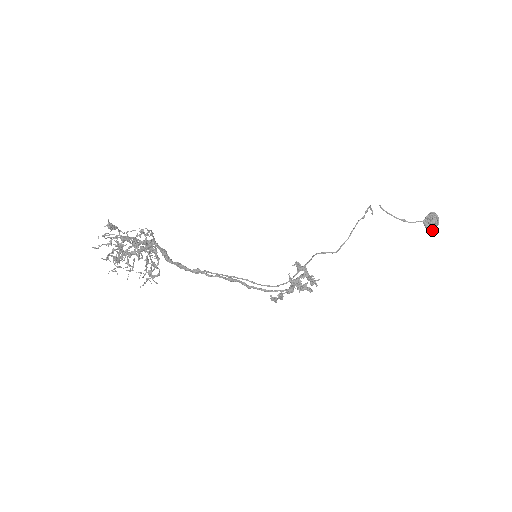
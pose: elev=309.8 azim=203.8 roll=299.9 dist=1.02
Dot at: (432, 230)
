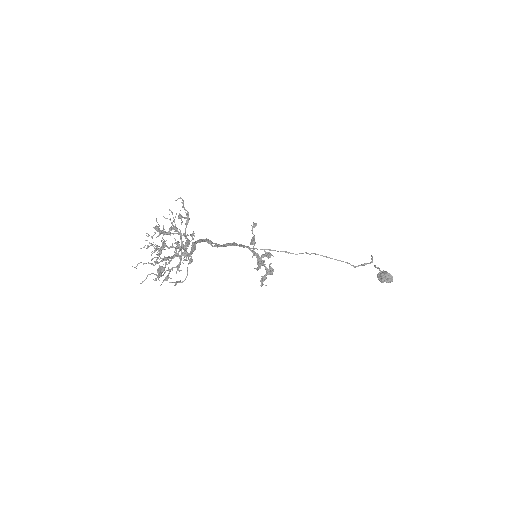
Dot at: (379, 277)
